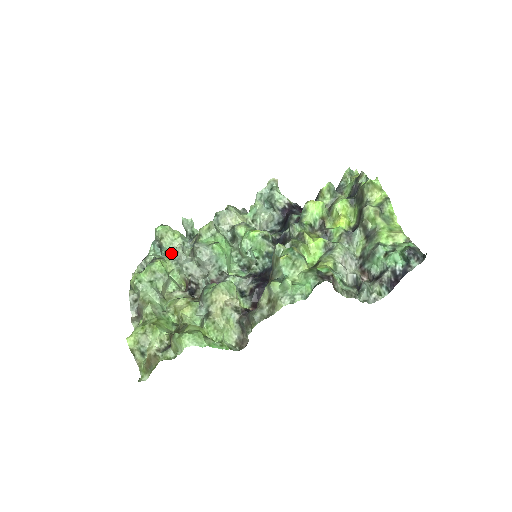
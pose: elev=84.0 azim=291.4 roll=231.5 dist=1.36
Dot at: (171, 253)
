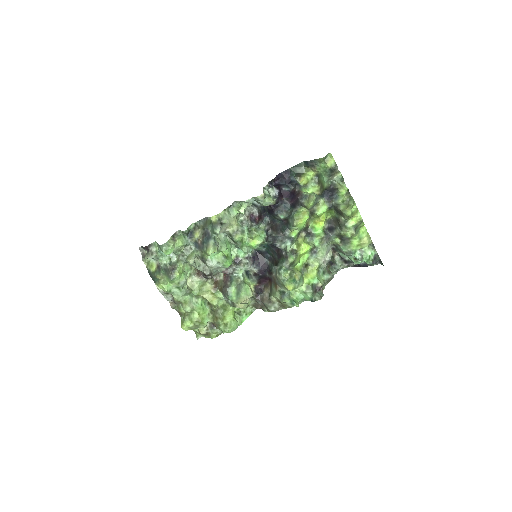
Dot at: (178, 254)
